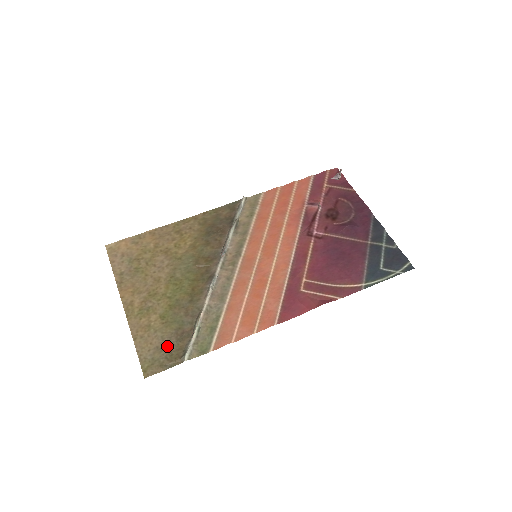
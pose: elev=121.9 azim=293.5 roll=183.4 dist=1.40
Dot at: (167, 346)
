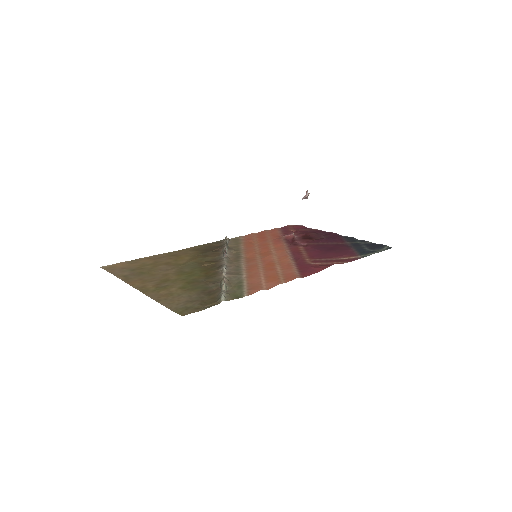
Dot at: (197, 299)
